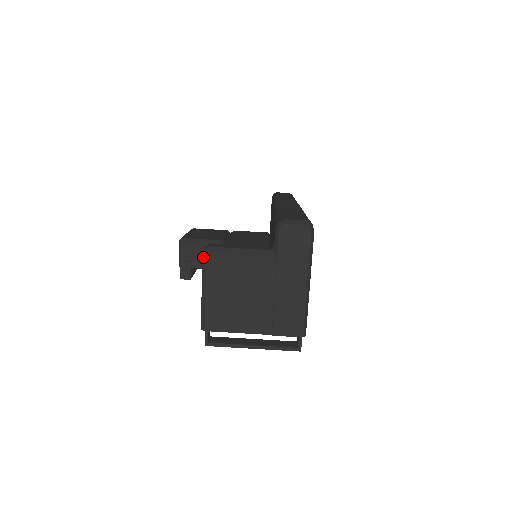
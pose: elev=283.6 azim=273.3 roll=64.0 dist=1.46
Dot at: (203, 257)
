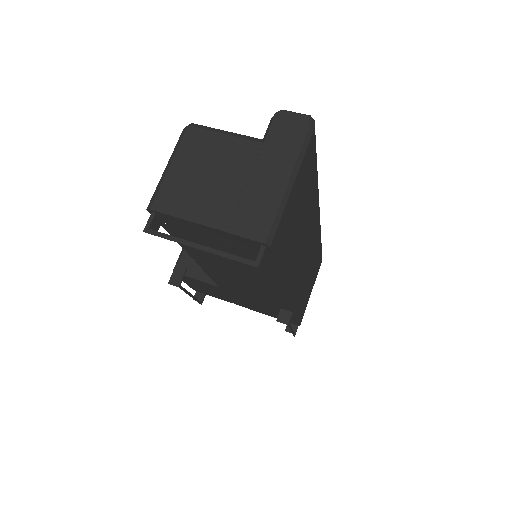
Dot at: (183, 131)
